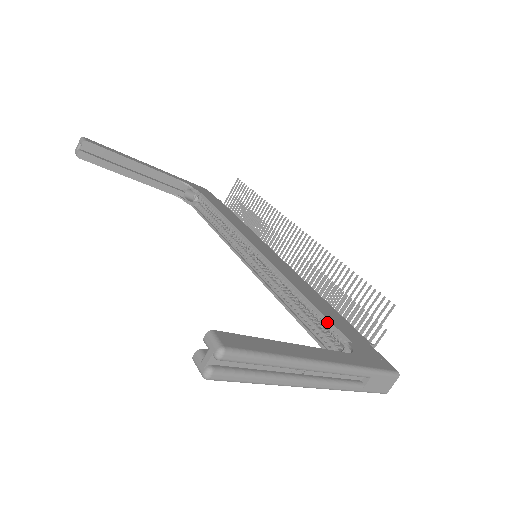
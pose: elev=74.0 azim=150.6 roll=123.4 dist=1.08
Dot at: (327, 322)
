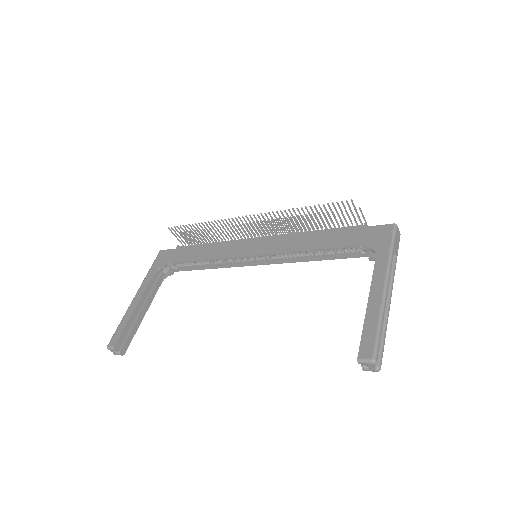
Dot at: (340, 247)
